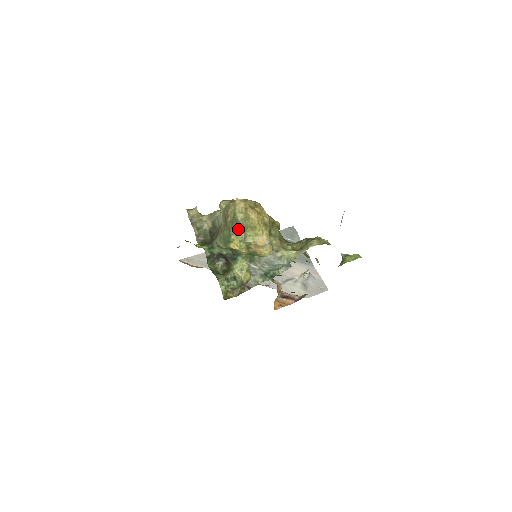
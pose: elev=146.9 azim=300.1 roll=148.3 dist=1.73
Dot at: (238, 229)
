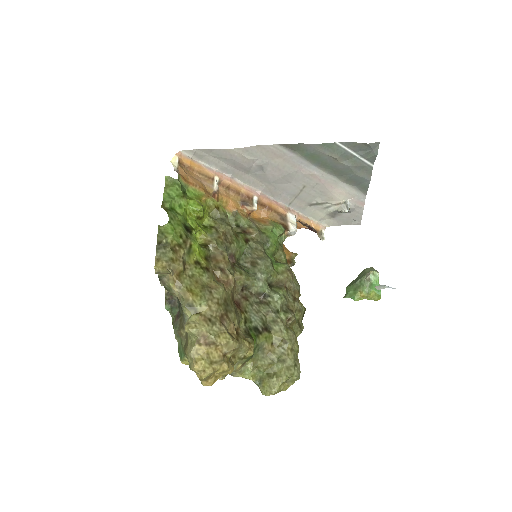
Dot at: occluded
